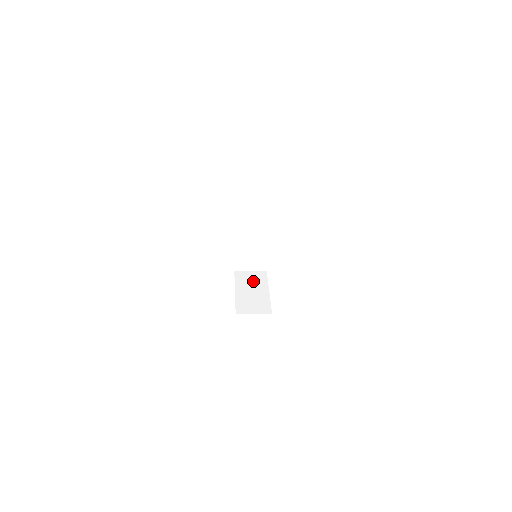
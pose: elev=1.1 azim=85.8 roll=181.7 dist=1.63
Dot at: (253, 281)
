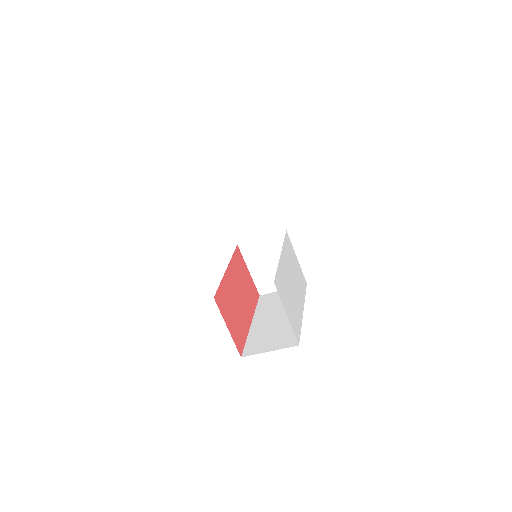
Dot at: occluded
